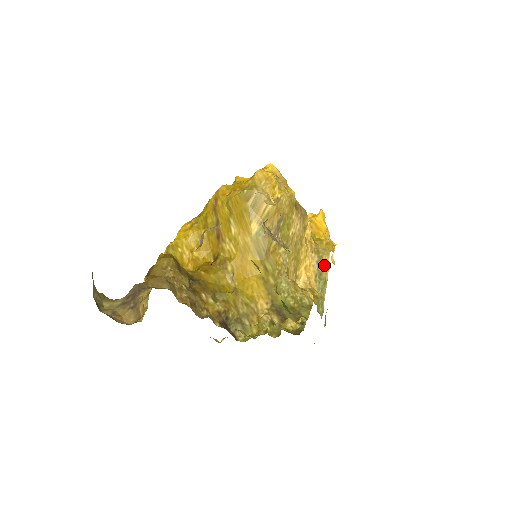
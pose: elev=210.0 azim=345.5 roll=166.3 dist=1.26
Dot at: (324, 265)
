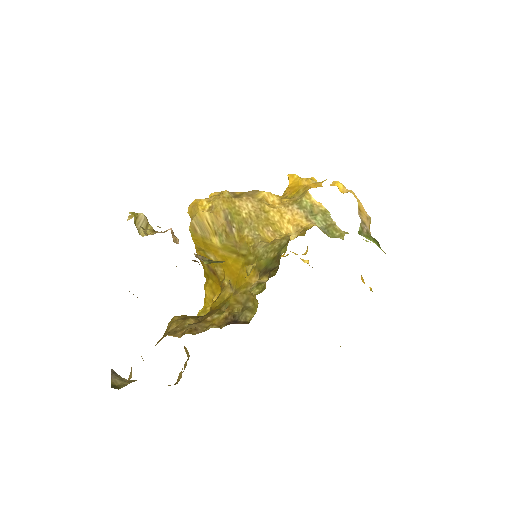
Dot at: (310, 203)
